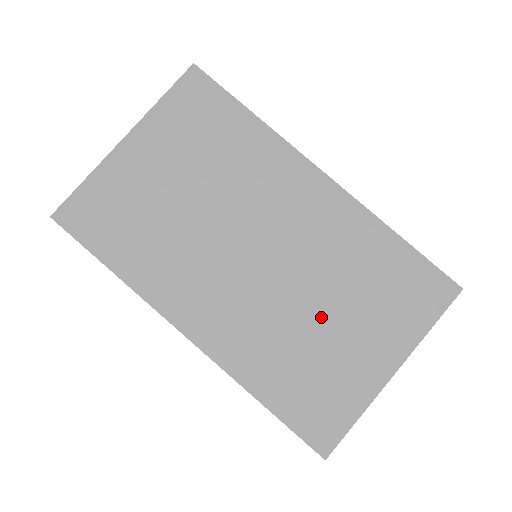
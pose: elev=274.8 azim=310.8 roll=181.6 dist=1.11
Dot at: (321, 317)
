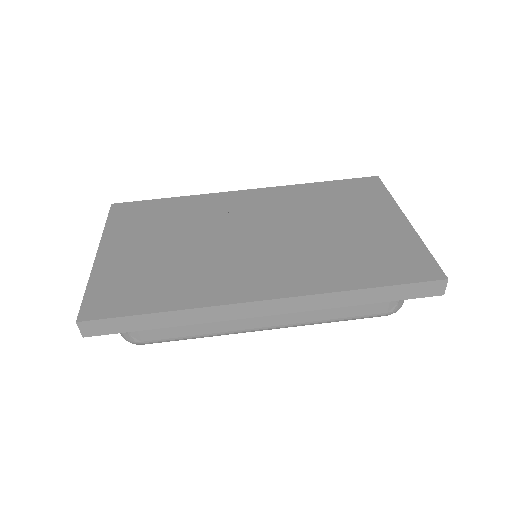
Dot at: (333, 230)
